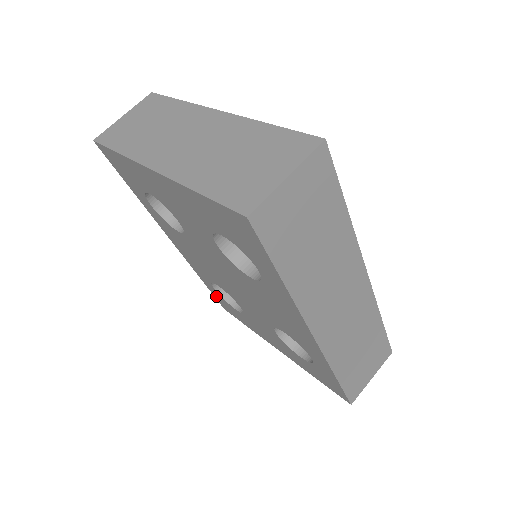
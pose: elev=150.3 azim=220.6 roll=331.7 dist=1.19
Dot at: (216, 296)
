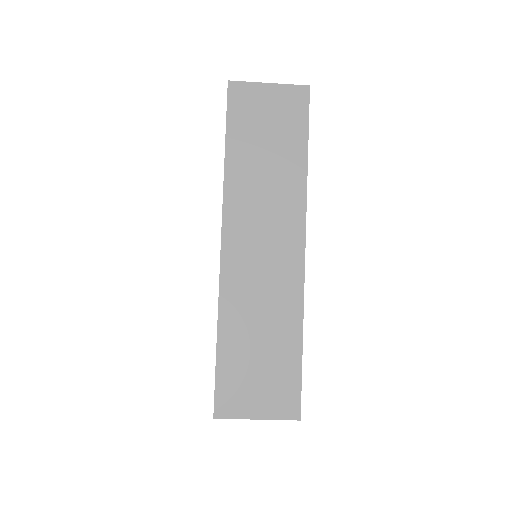
Dot at: occluded
